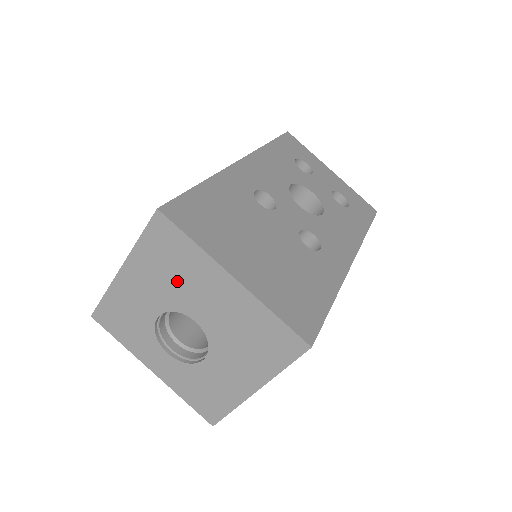
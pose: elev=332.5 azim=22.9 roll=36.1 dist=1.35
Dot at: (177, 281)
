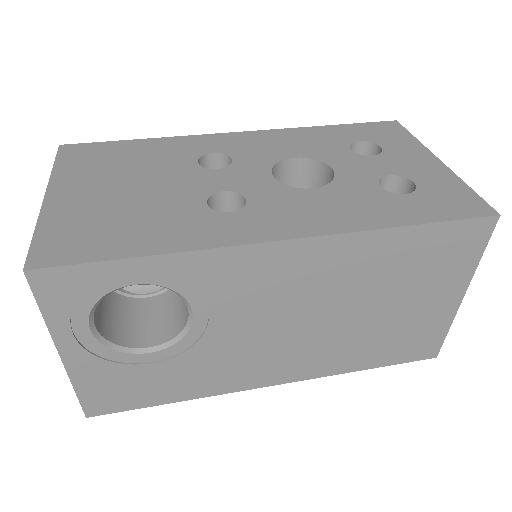
Dot at: occluded
